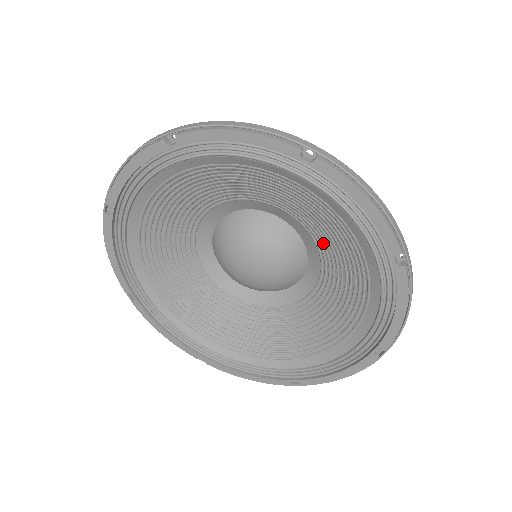
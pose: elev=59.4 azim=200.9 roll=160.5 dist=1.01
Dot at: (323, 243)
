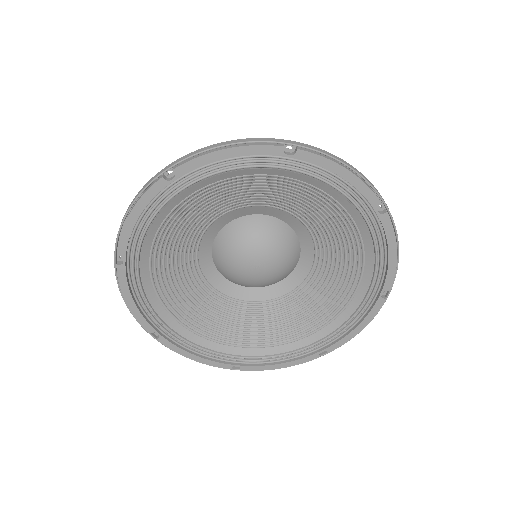
Dot at: (312, 222)
